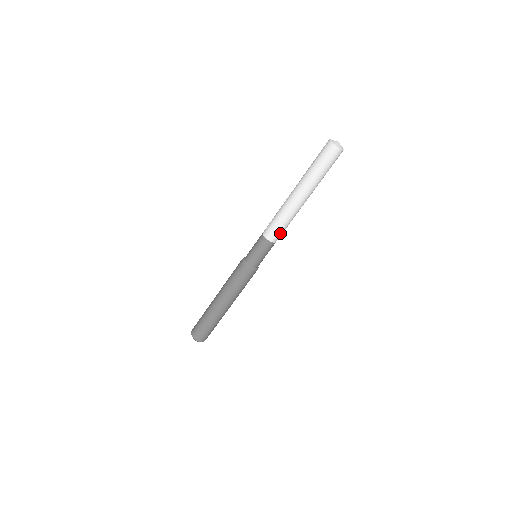
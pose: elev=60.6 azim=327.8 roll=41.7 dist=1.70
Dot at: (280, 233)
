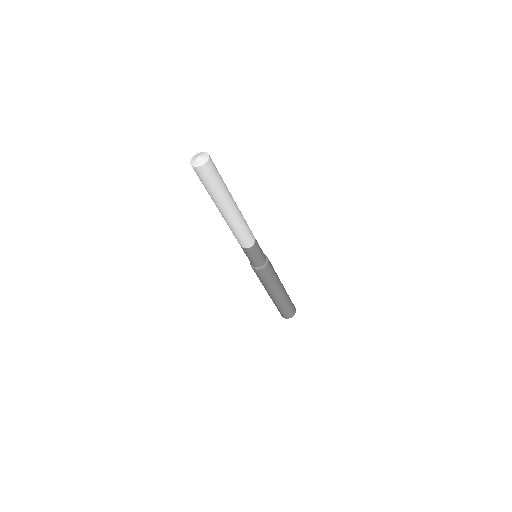
Dot at: (245, 240)
